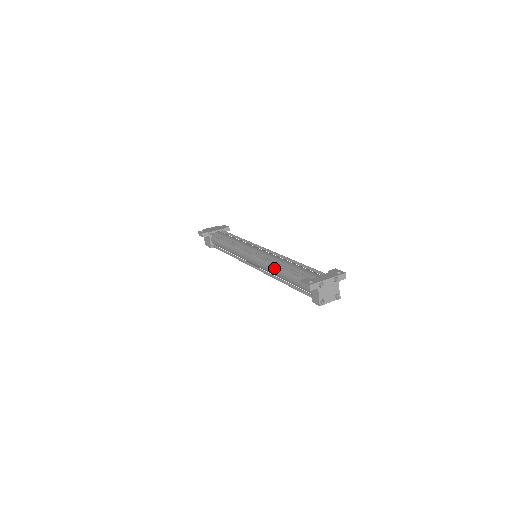
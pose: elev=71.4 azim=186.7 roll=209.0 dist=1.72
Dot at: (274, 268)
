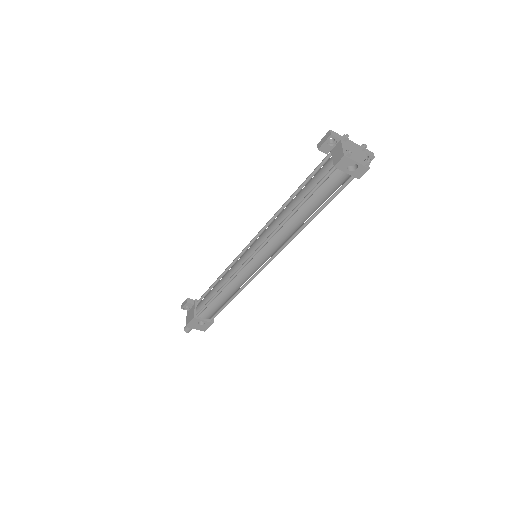
Dot at: (281, 212)
